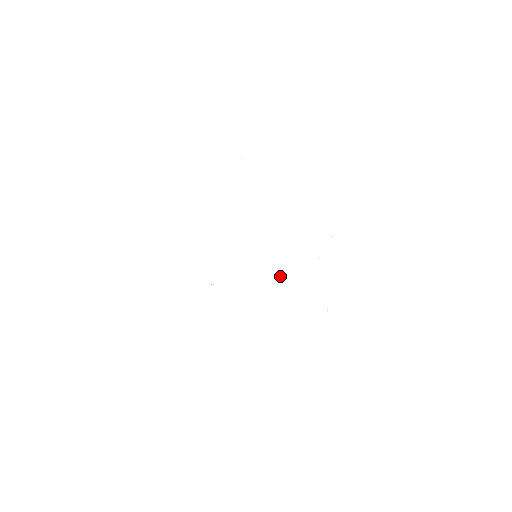
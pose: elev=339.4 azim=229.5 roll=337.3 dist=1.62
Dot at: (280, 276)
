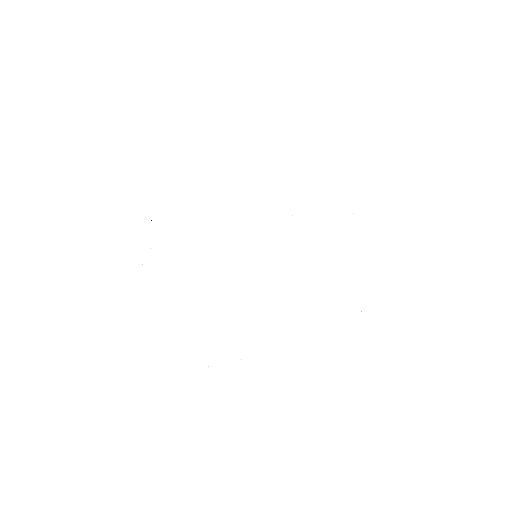
Dot at: occluded
